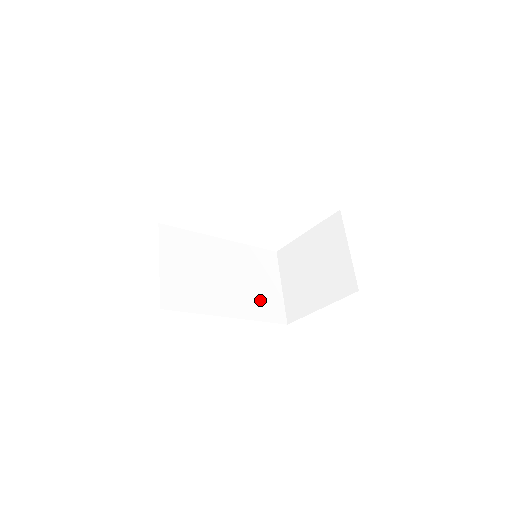
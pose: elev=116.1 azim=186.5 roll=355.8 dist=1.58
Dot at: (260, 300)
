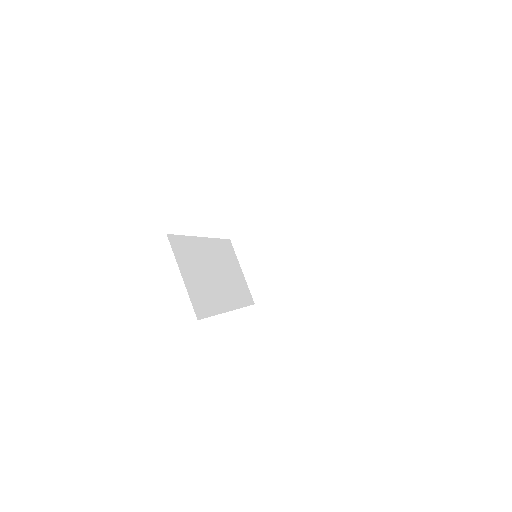
Dot at: (237, 288)
